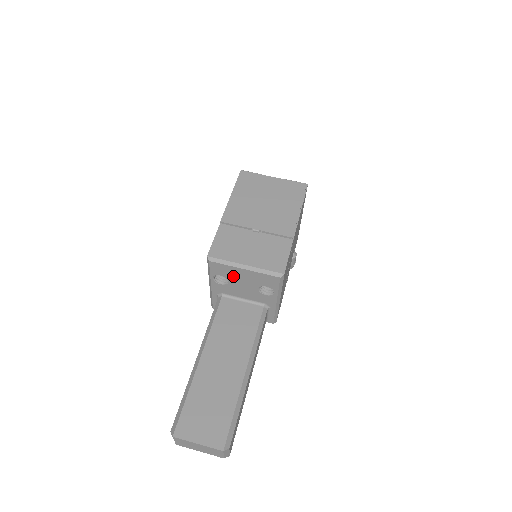
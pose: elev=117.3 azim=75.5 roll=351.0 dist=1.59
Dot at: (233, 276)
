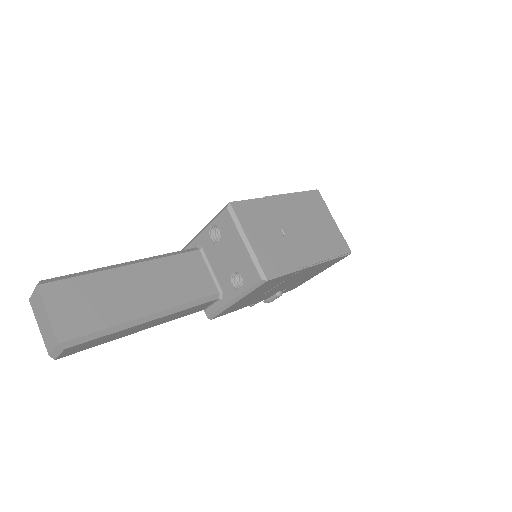
Dot at: (228, 240)
